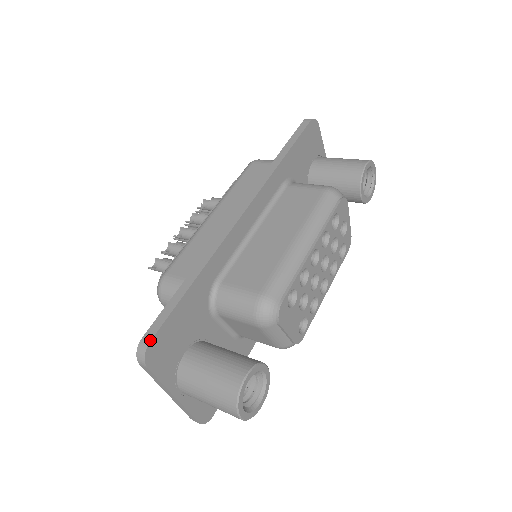
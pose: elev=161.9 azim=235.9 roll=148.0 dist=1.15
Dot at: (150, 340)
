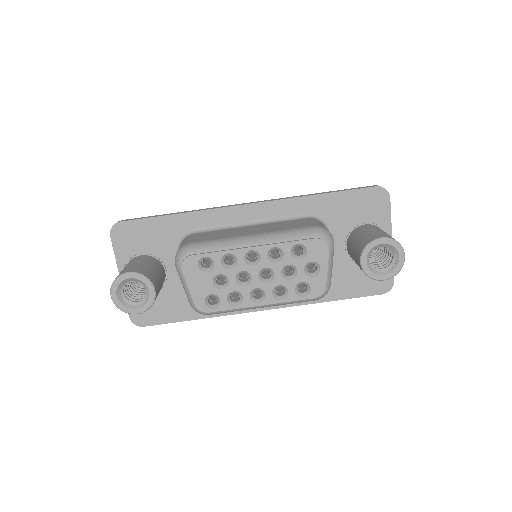
Dot at: (121, 221)
